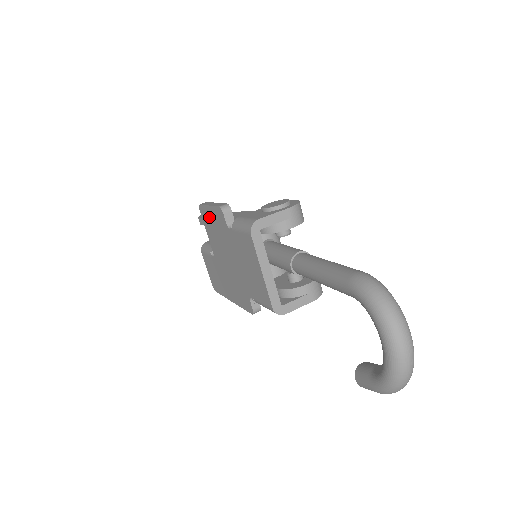
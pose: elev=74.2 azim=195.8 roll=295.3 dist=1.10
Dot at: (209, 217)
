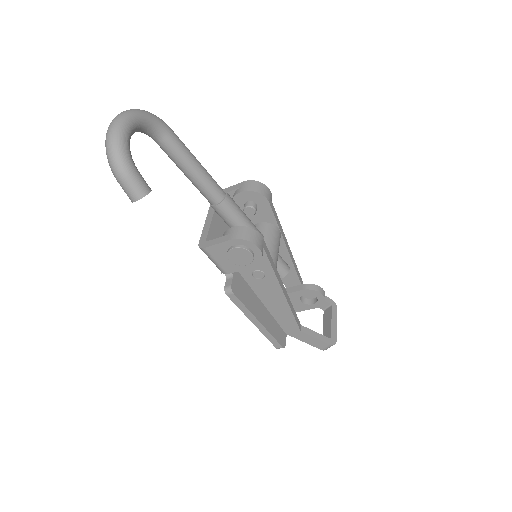
Dot at: occluded
